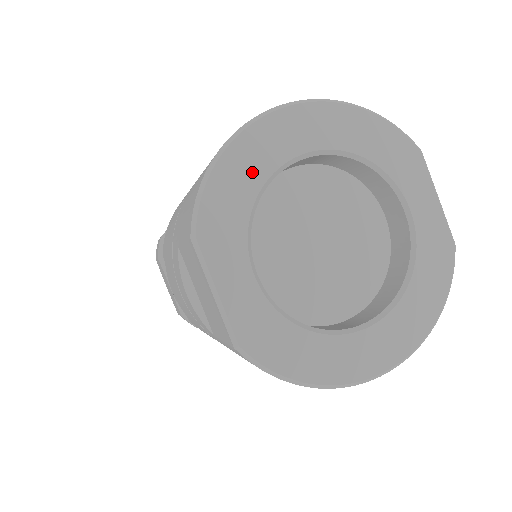
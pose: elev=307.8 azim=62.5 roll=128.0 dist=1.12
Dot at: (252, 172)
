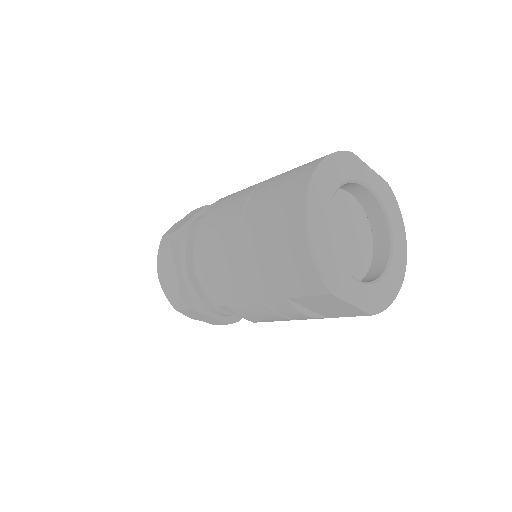
Dot at: (325, 239)
